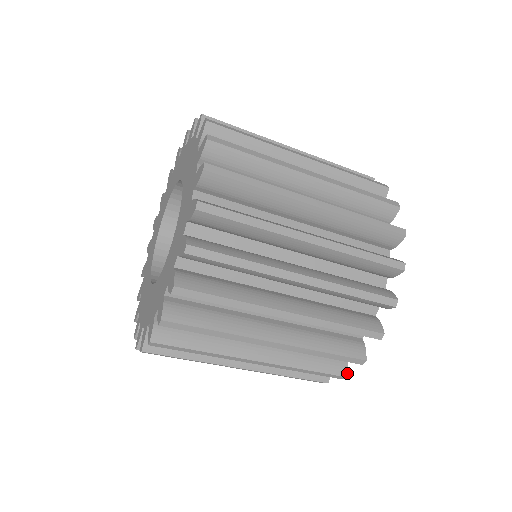
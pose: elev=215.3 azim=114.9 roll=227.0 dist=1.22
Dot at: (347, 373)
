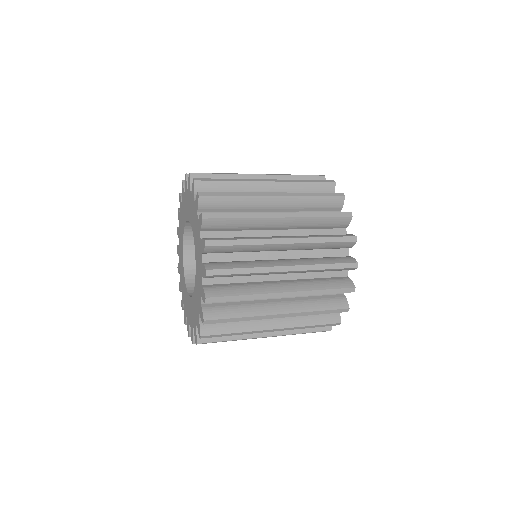
Dot at: (340, 320)
